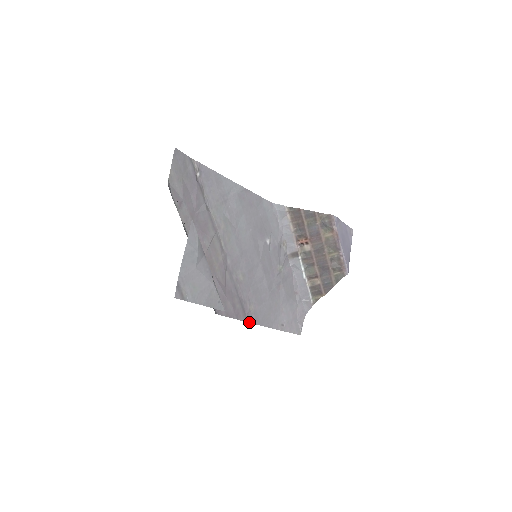
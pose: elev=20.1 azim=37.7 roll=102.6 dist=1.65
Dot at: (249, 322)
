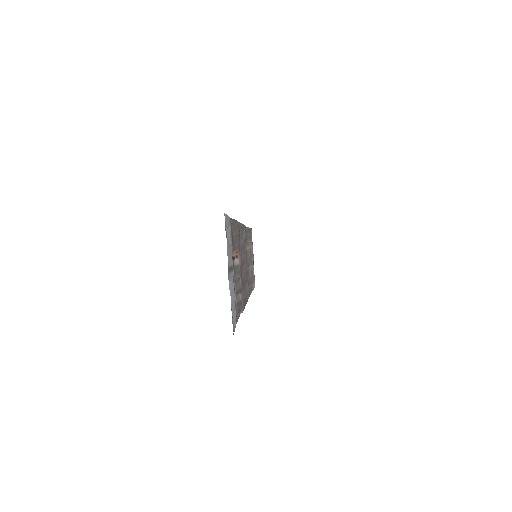
Dot at: occluded
